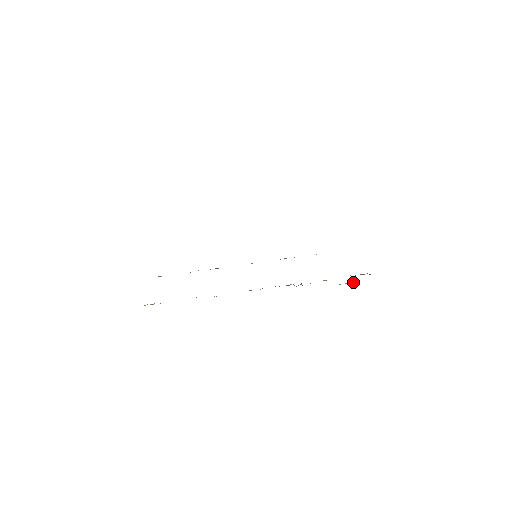
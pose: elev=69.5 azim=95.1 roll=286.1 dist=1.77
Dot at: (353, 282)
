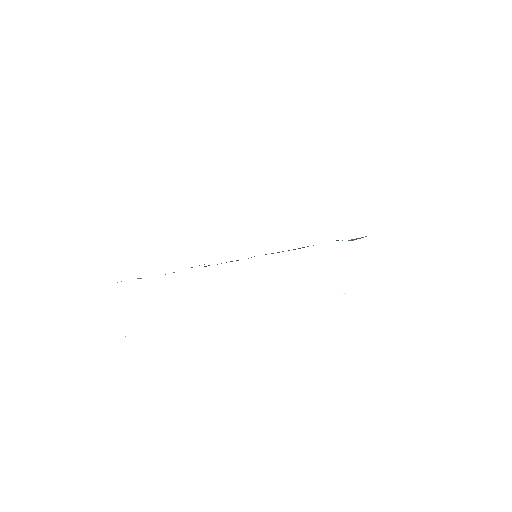
Dot at: occluded
